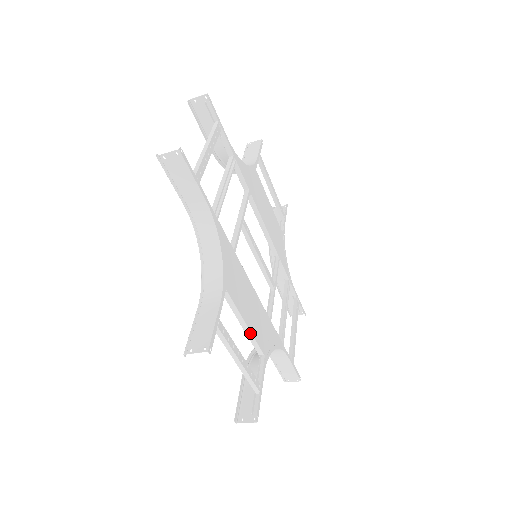
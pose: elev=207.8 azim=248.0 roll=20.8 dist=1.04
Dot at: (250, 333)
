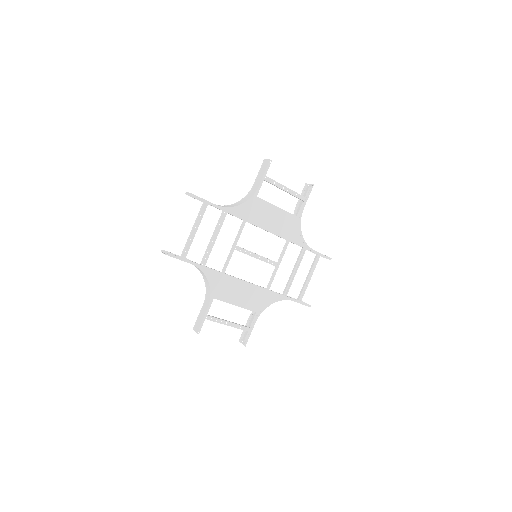
Dot at: (241, 307)
